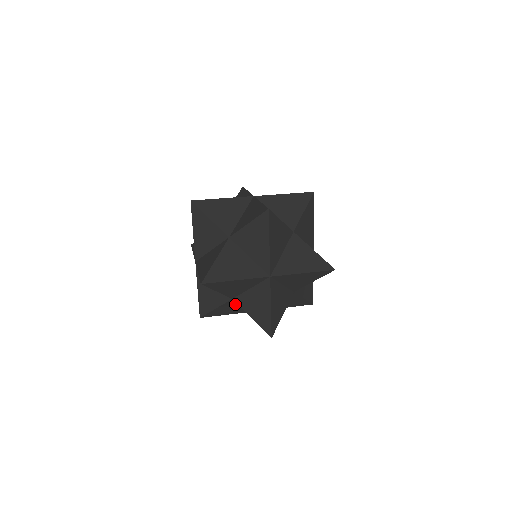
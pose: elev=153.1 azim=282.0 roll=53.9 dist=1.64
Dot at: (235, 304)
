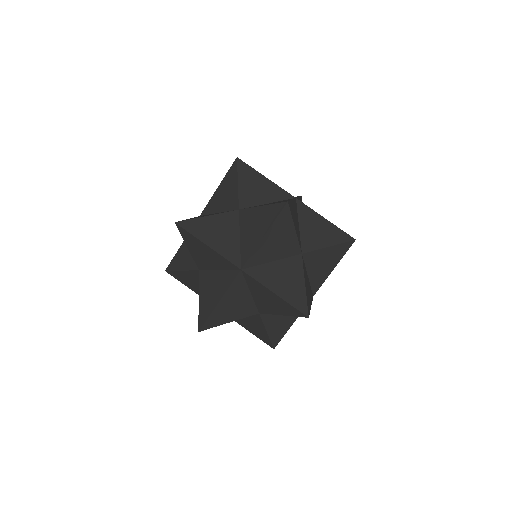
Dot at: occluded
